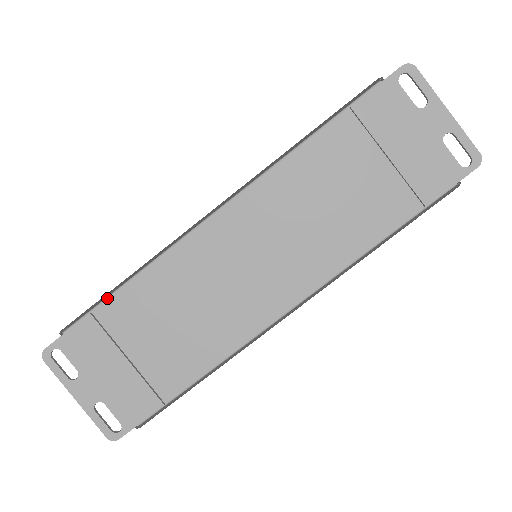
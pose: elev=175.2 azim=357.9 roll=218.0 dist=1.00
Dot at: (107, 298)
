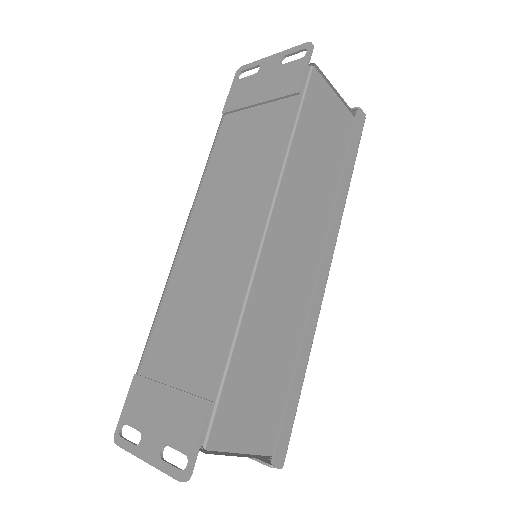
Dot at: (144, 355)
